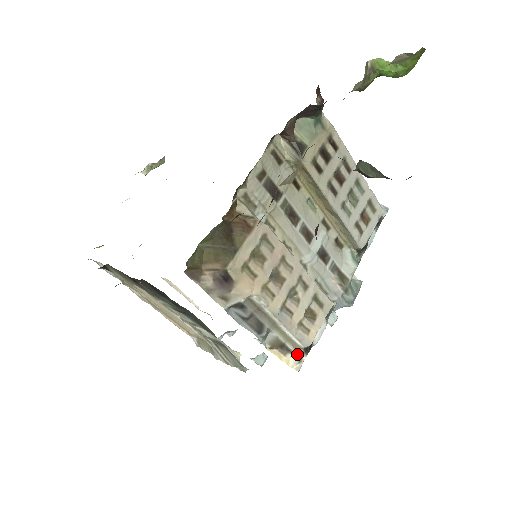
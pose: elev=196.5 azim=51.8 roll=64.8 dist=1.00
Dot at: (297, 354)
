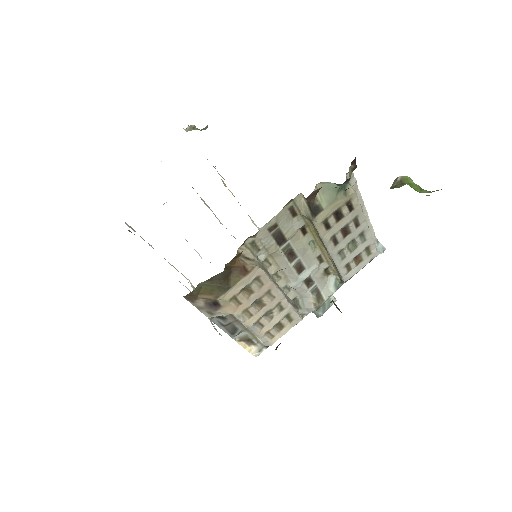
Dot at: (259, 346)
